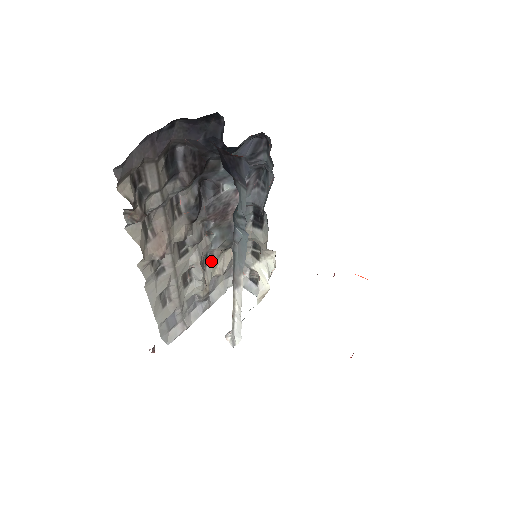
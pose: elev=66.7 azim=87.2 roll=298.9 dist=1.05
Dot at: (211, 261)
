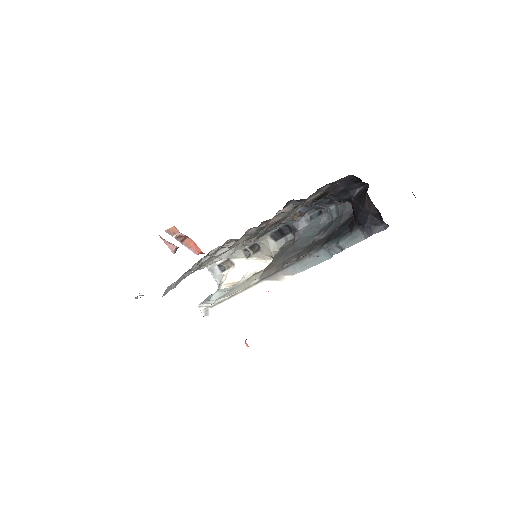
Dot at: occluded
